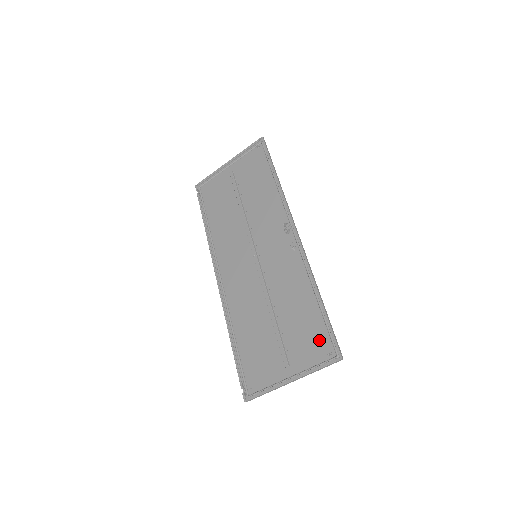
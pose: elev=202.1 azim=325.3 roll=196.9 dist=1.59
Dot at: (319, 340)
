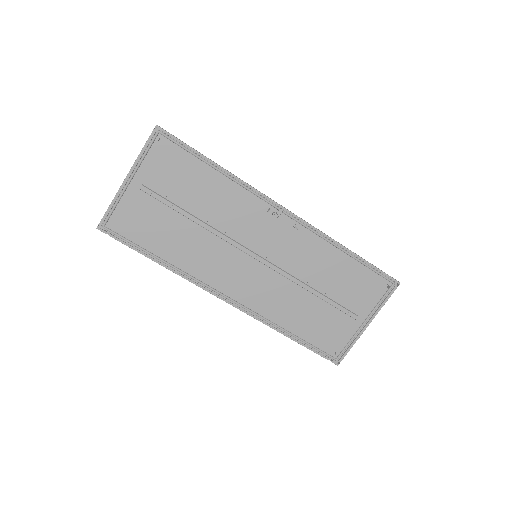
Dot at: (371, 283)
